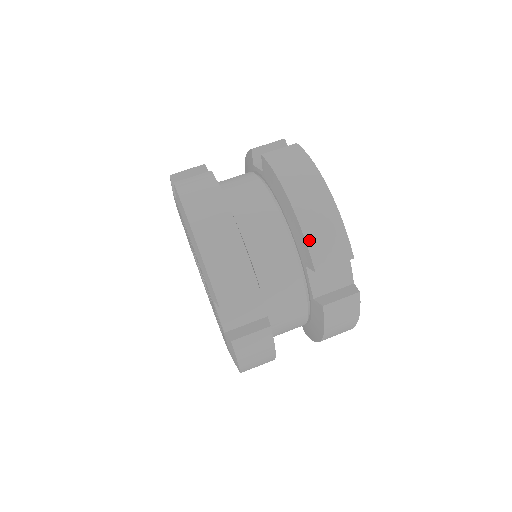
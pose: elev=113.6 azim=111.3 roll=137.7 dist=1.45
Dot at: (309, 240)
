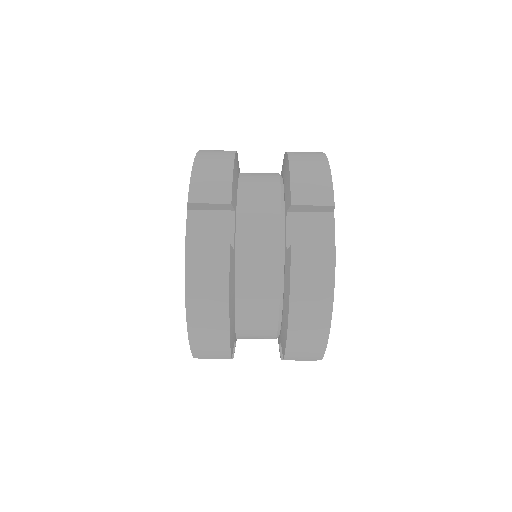
Dot at: (289, 350)
